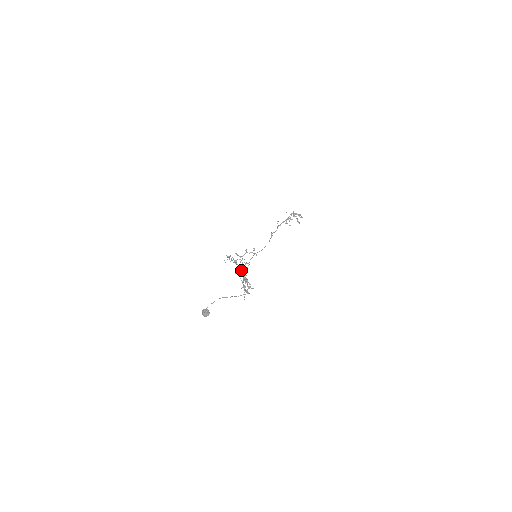
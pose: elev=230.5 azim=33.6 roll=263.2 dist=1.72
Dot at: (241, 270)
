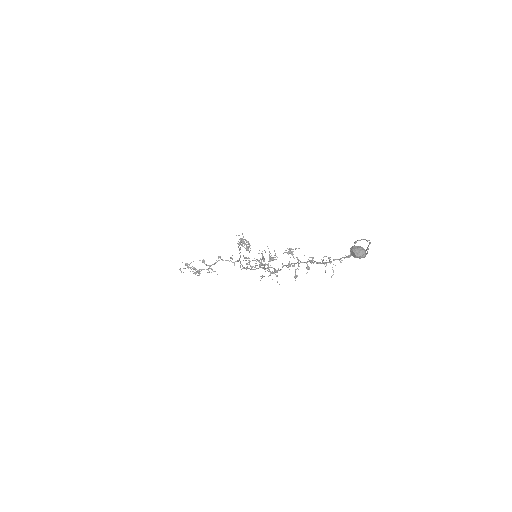
Dot at: occluded
